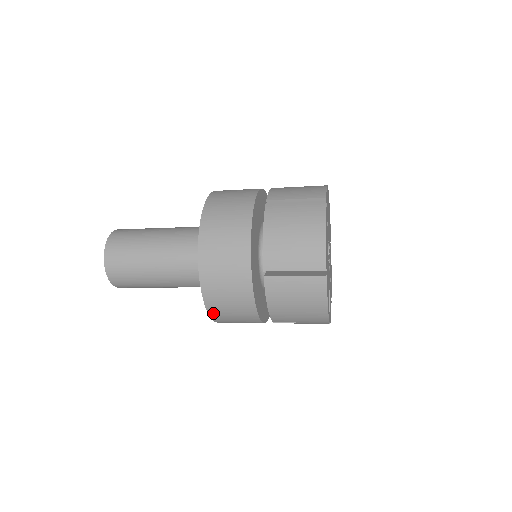
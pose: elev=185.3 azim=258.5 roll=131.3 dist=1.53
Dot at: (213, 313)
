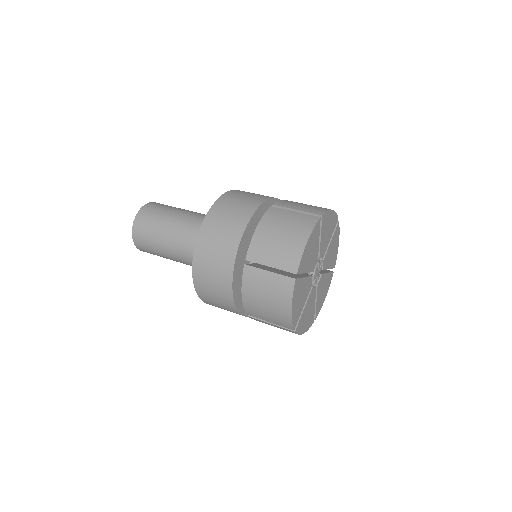
Dot at: (198, 288)
